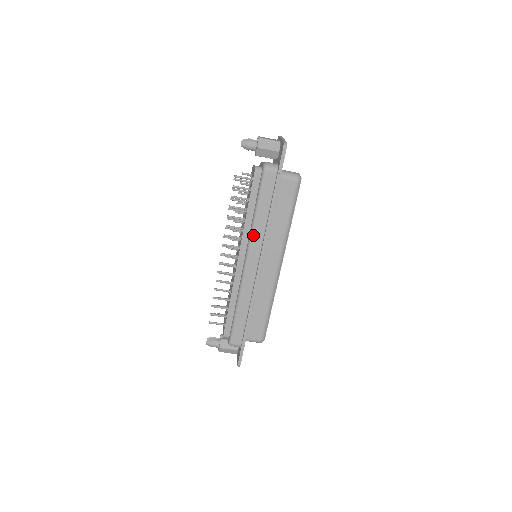
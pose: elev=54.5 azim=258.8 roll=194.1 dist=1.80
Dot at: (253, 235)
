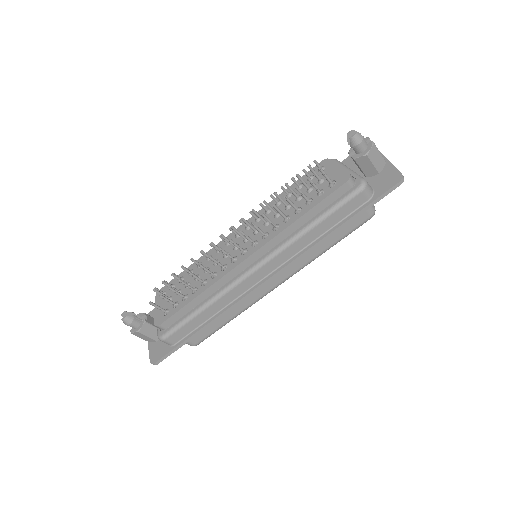
Dot at: (289, 246)
